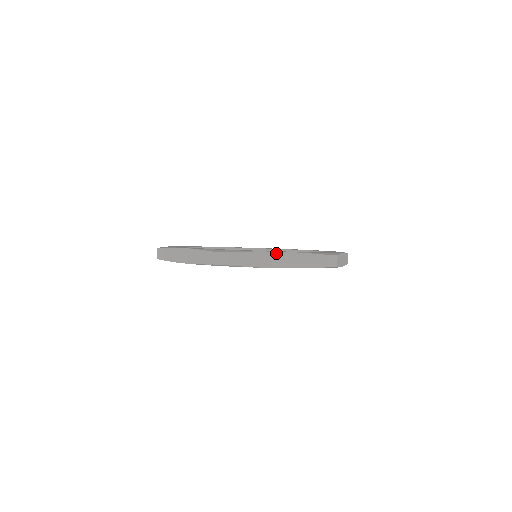
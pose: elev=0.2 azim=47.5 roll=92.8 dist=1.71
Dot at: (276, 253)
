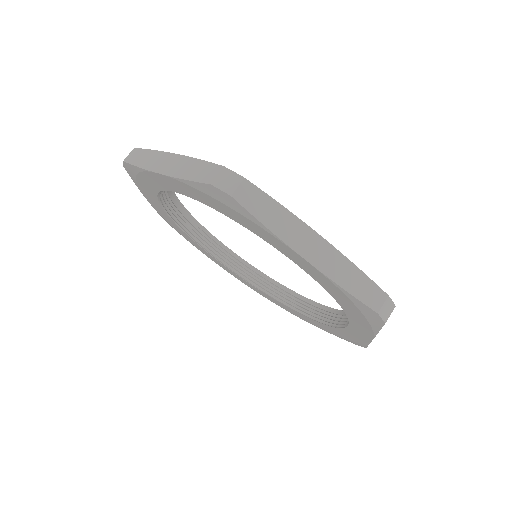
Dot at: (316, 235)
